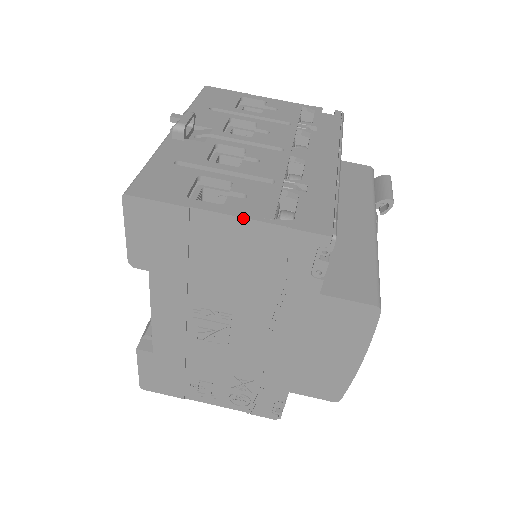
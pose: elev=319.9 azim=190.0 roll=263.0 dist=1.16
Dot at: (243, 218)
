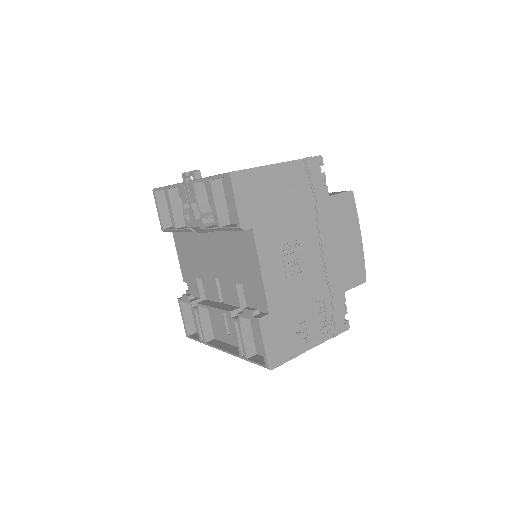
Dot at: (285, 162)
